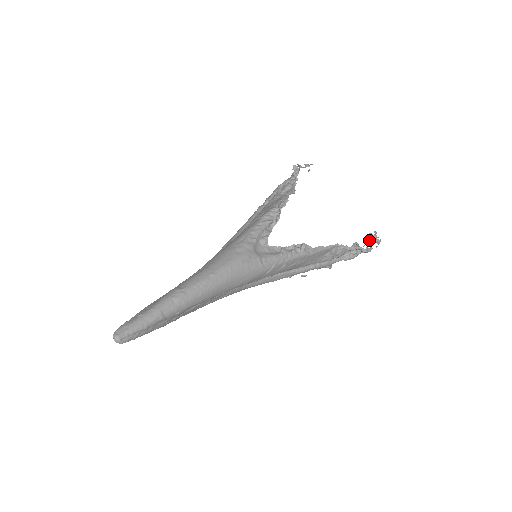
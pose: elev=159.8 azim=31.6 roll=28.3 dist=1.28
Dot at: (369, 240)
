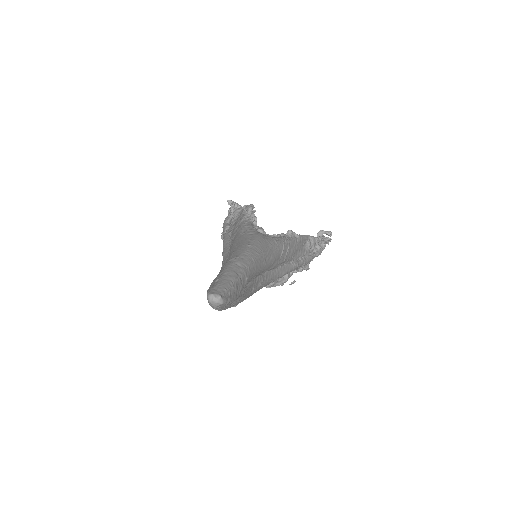
Dot at: occluded
